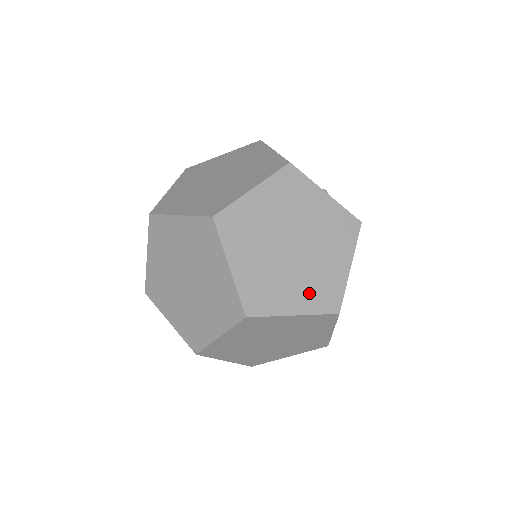
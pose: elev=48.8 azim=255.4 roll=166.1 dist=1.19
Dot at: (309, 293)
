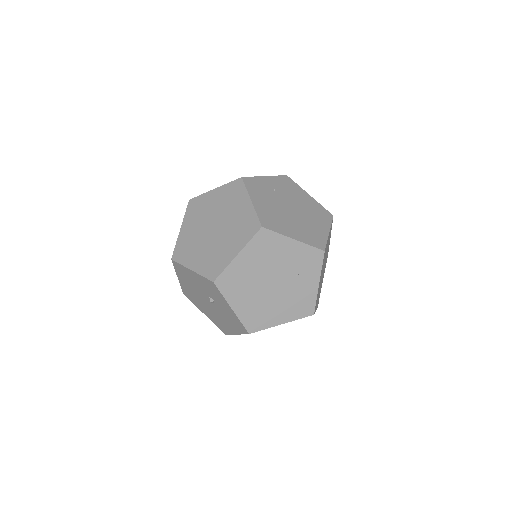
Dot at: occluded
